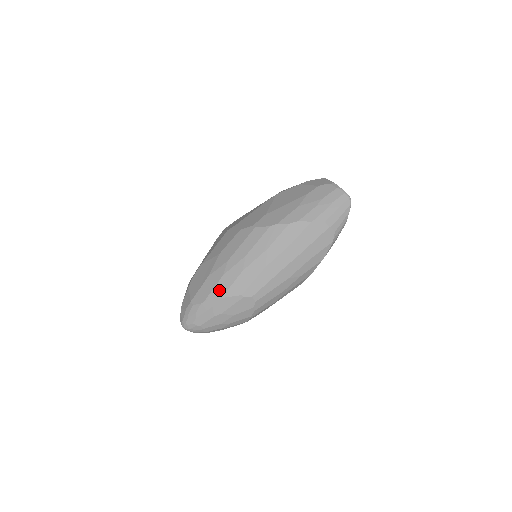
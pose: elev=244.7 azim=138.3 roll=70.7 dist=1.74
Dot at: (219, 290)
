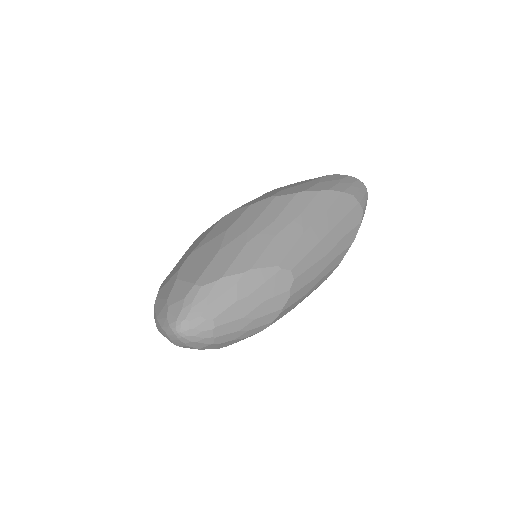
Dot at: (244, 260)
